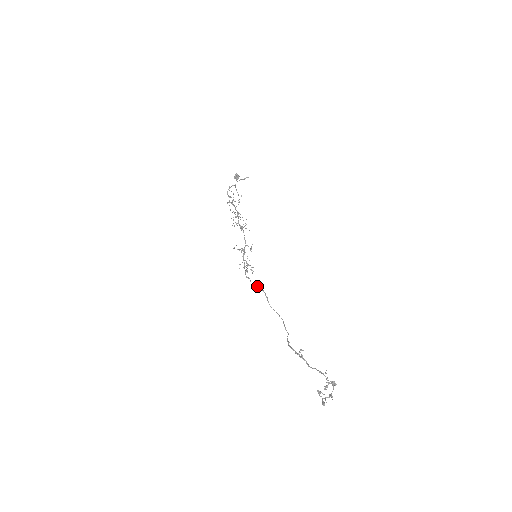
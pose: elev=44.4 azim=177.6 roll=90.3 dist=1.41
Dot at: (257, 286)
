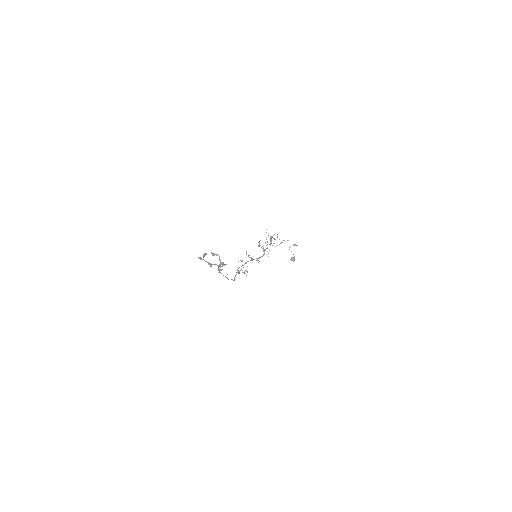
Dot at: occluded
